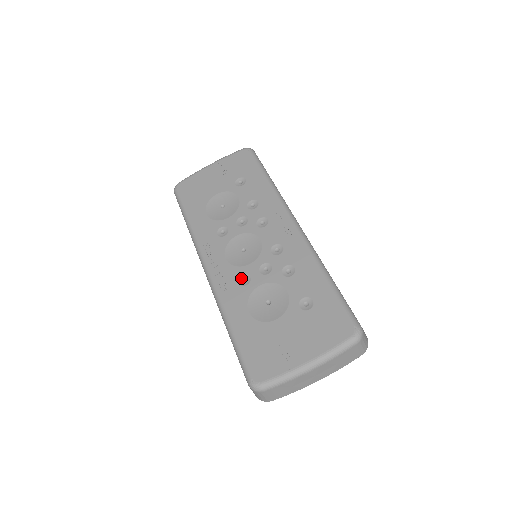
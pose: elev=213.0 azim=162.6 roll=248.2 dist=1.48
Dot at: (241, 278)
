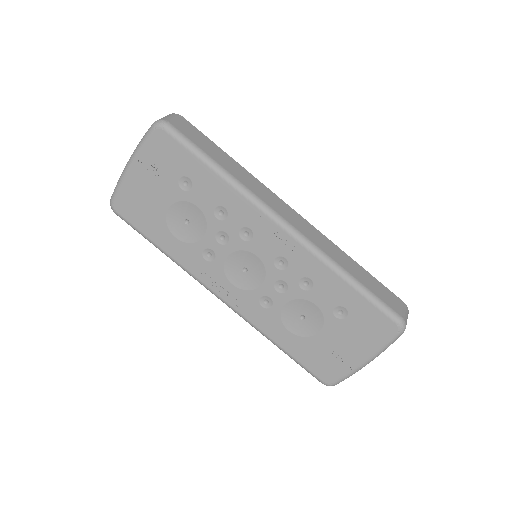
Dot at: (261, 301)
